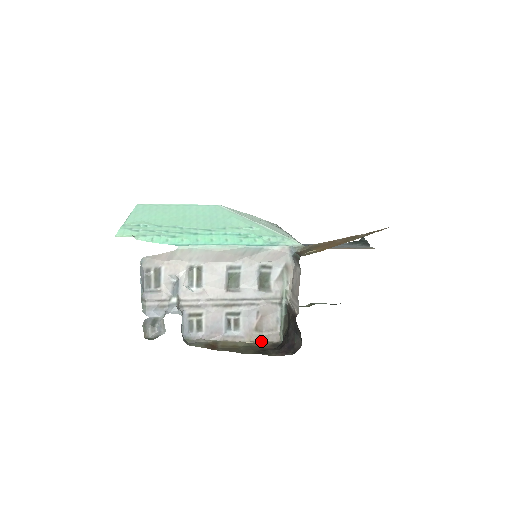
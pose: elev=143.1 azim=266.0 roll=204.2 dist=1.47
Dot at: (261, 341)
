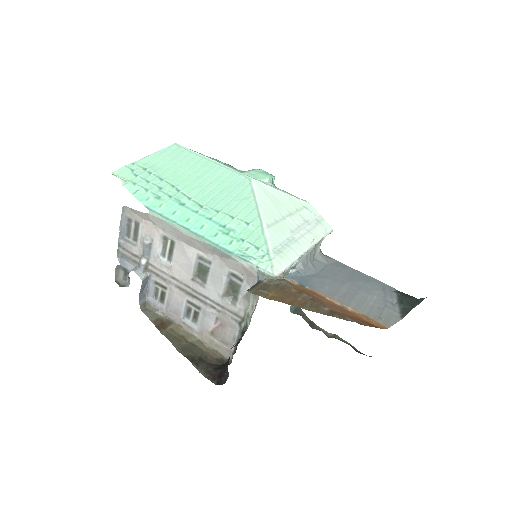
Dot at: (213, 348)
